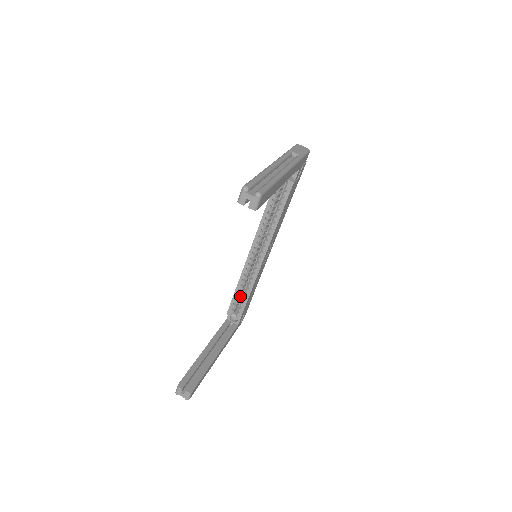
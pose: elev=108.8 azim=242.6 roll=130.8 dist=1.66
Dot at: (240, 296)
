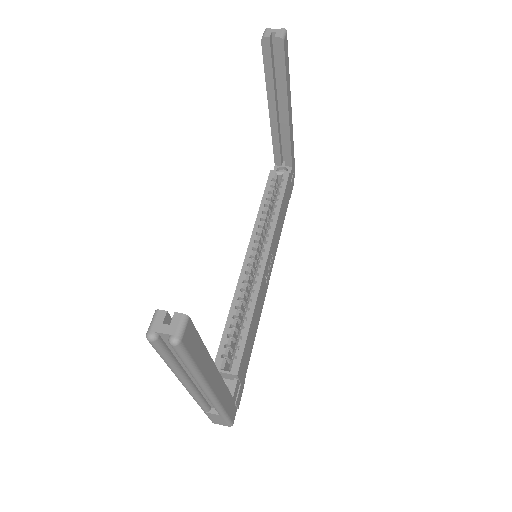
Dot at: (233, 338)
